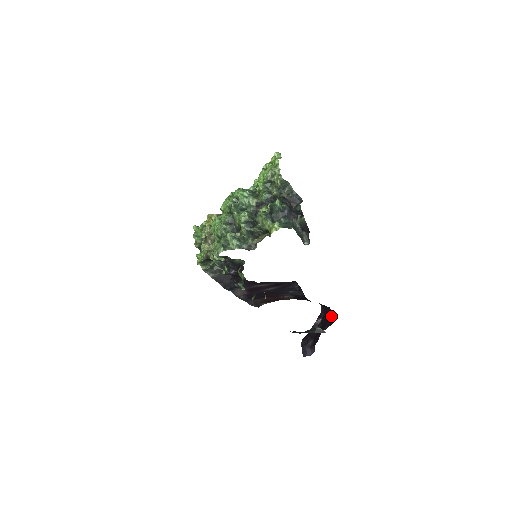
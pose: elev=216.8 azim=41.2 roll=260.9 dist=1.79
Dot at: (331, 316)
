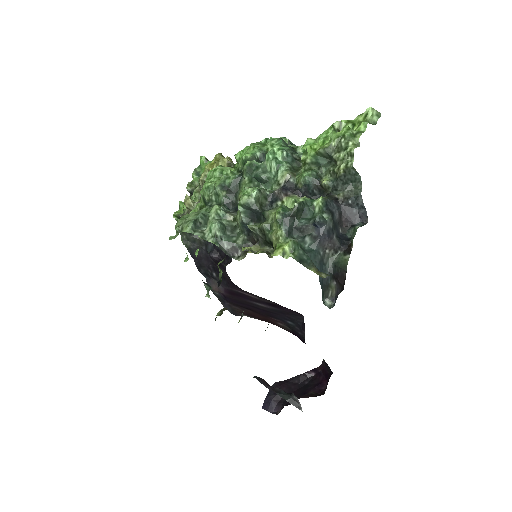
Dot at: (327, 384)
